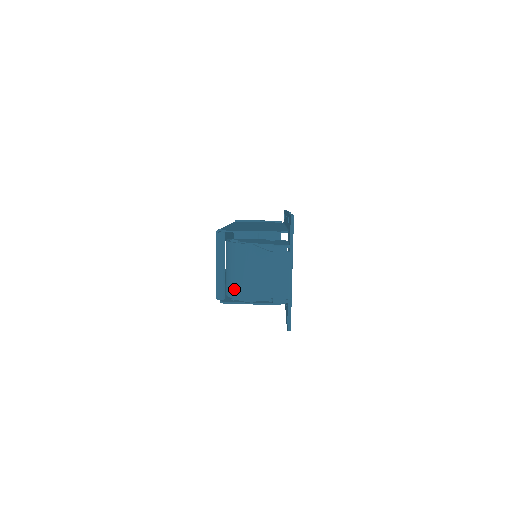
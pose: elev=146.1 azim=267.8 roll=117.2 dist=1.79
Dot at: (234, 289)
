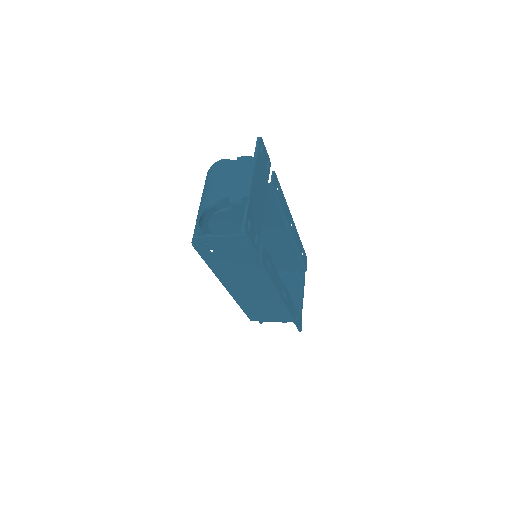
Dot at: (200, 206)
